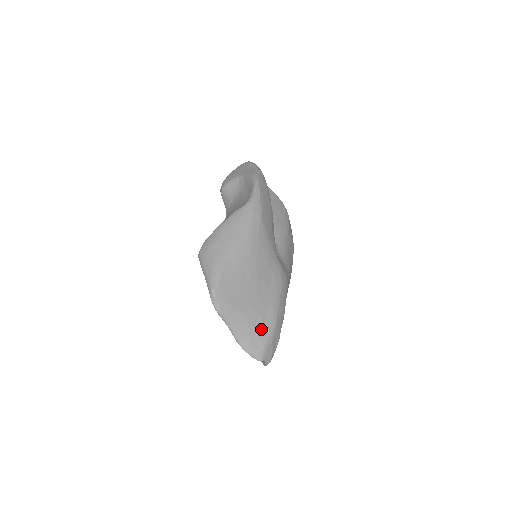
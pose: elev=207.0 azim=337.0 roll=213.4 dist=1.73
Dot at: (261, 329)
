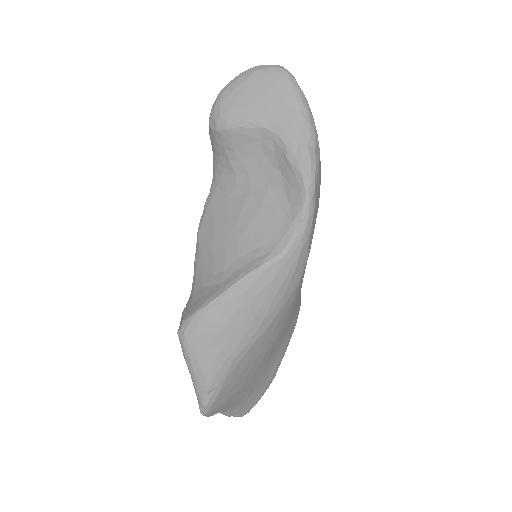
Dot at: (256, 395)
